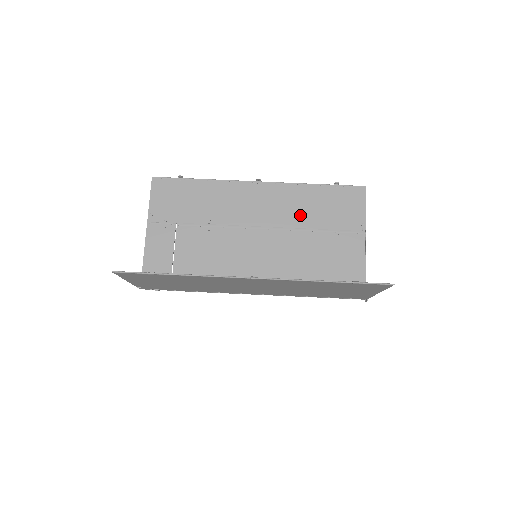
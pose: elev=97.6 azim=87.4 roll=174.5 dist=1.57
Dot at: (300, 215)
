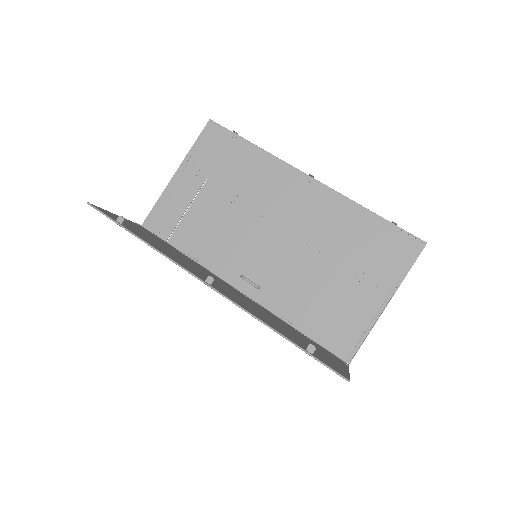
Dot at: (333, 236)
